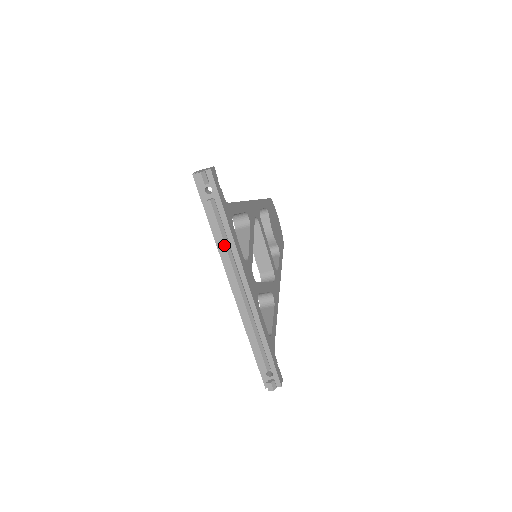
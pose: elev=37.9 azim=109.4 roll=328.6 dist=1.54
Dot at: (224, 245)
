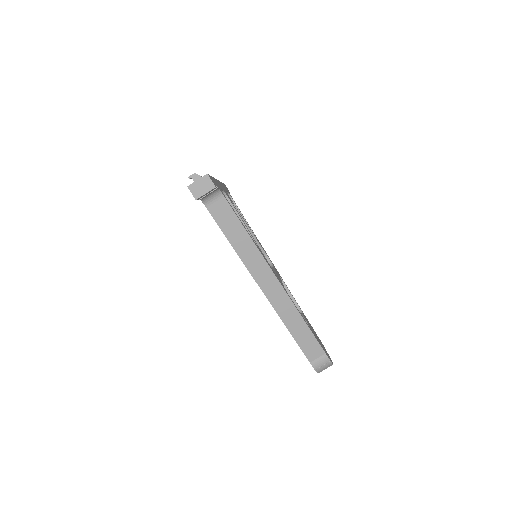
Dot at: occluded
